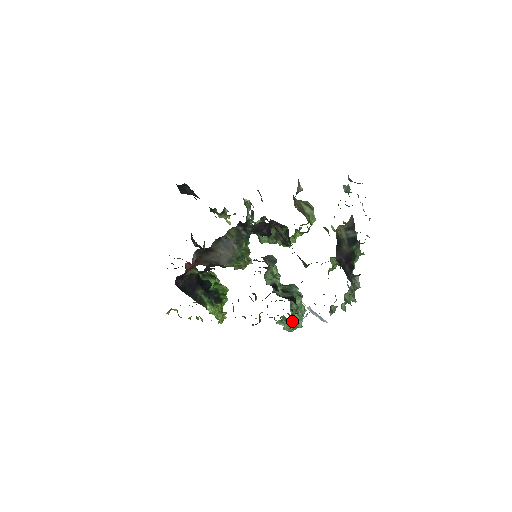
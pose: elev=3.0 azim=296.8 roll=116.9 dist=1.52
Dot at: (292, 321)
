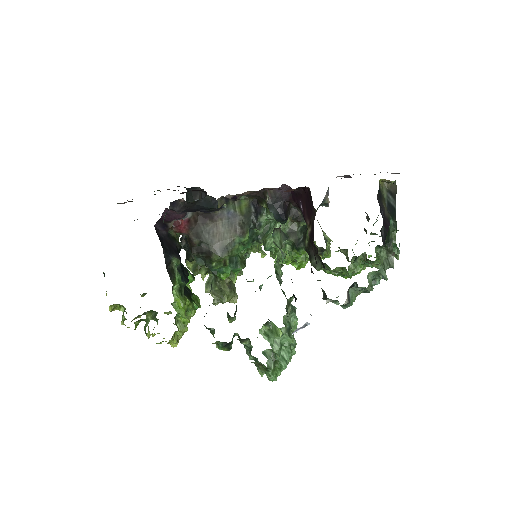
Dot at: occluded
